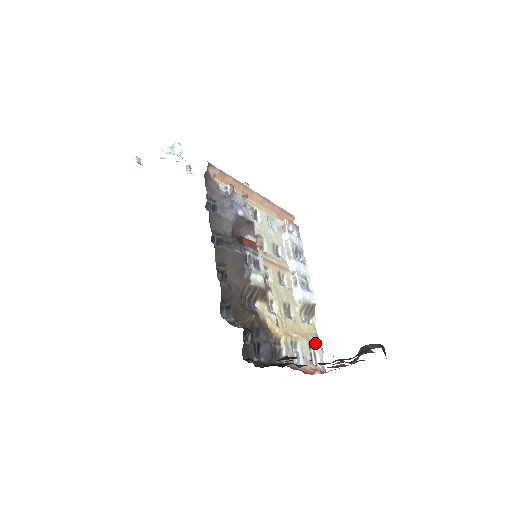
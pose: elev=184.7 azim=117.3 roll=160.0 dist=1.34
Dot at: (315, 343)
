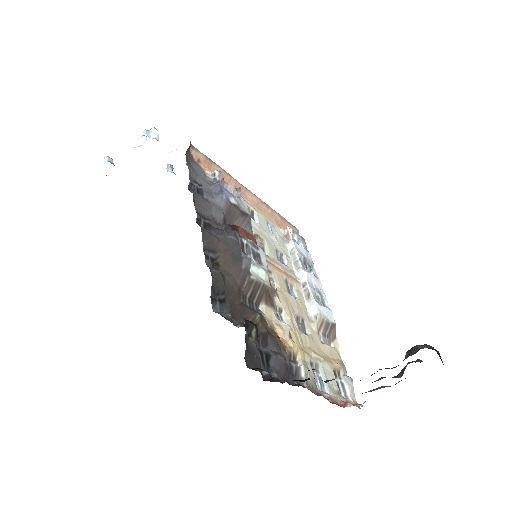
Dot at: (341, 371)
